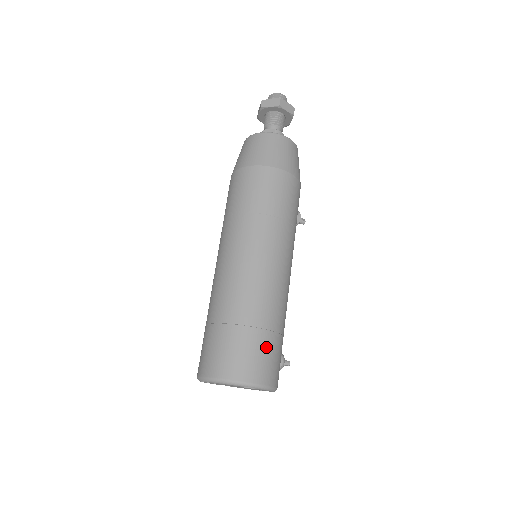
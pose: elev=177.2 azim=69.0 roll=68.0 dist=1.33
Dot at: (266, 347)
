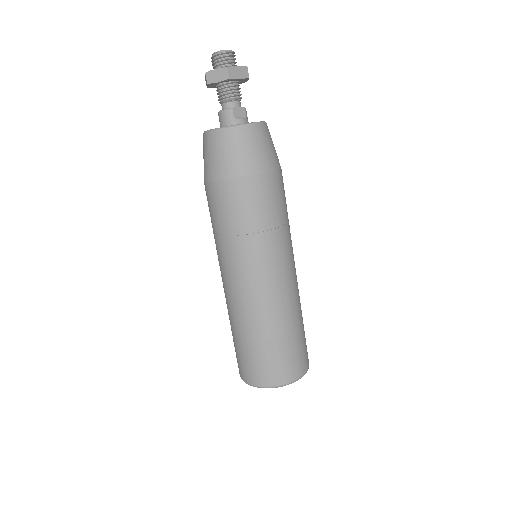
Dot at: occluded
